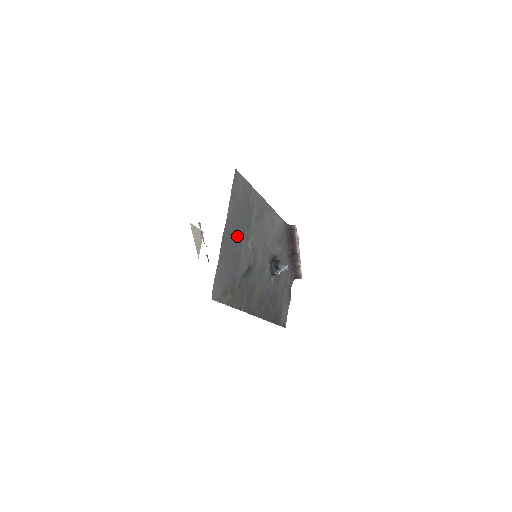
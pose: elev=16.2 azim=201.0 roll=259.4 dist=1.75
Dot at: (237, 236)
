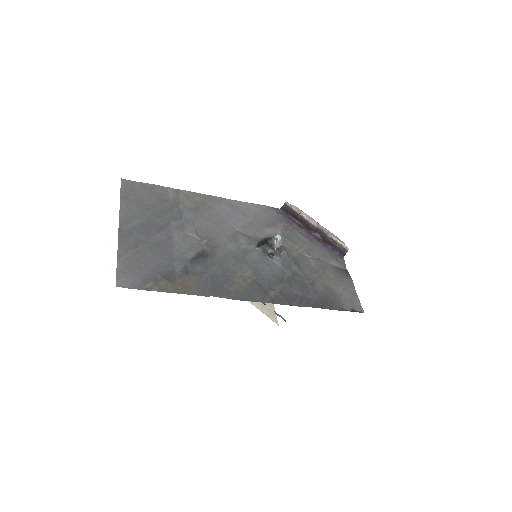
Dot at: (154, 228)
